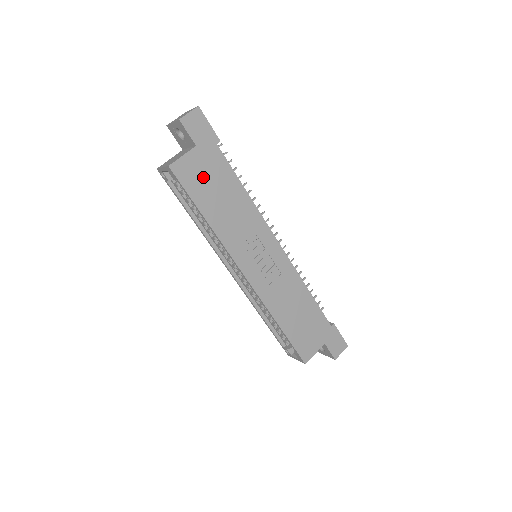
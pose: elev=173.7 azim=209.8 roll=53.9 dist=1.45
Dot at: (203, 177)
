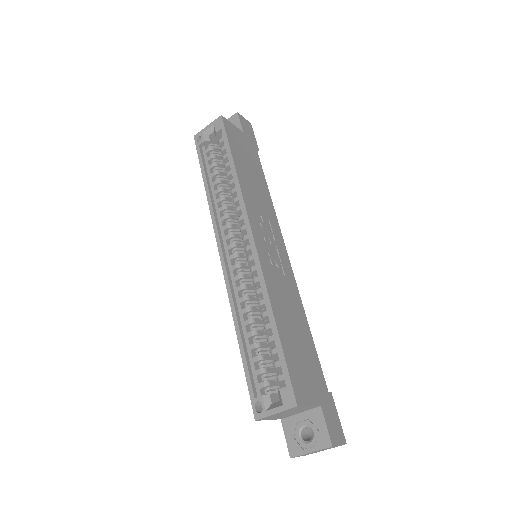
Dot at: (242, 148)
